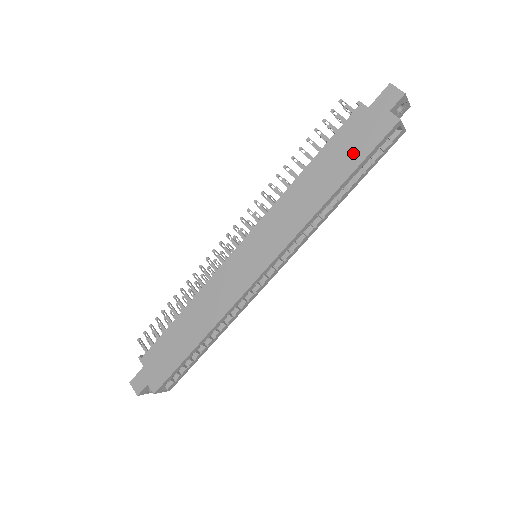
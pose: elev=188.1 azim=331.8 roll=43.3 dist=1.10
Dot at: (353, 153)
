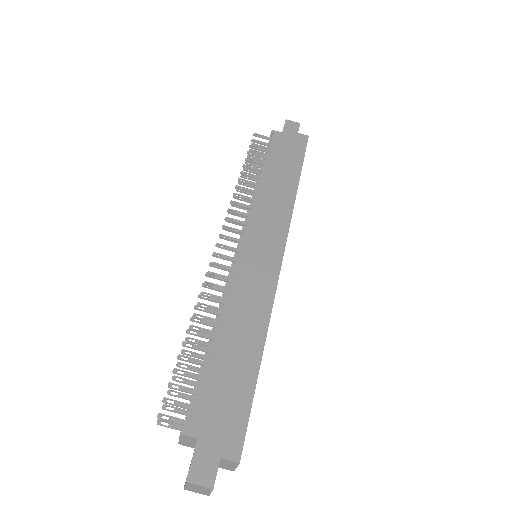
Dot at: (293, 158)
